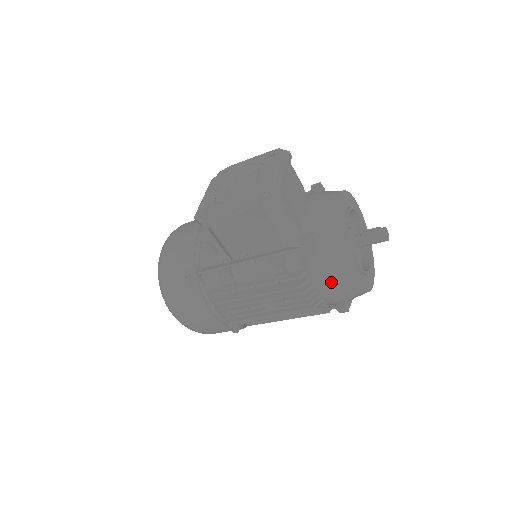
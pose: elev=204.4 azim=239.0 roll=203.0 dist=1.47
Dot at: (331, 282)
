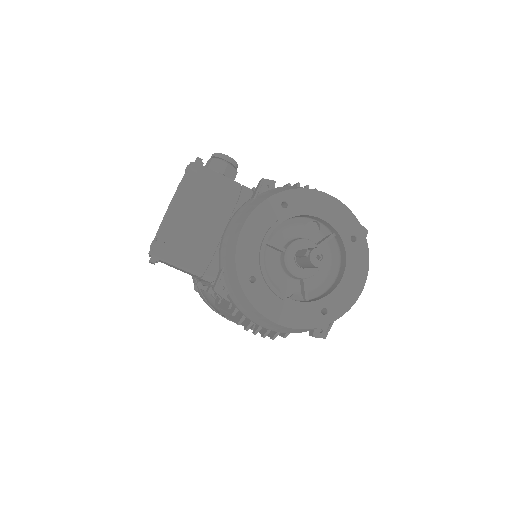
Dot at: (260, 323)
